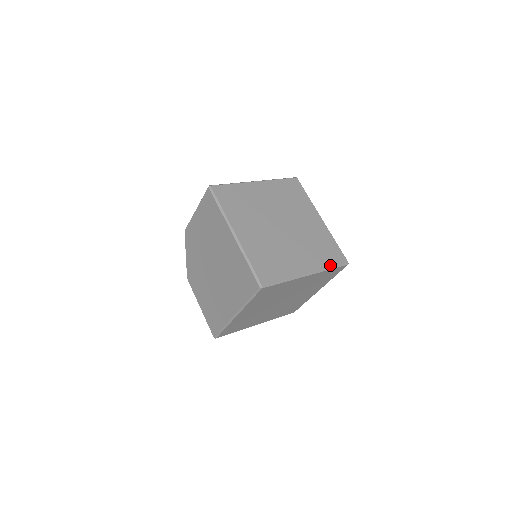
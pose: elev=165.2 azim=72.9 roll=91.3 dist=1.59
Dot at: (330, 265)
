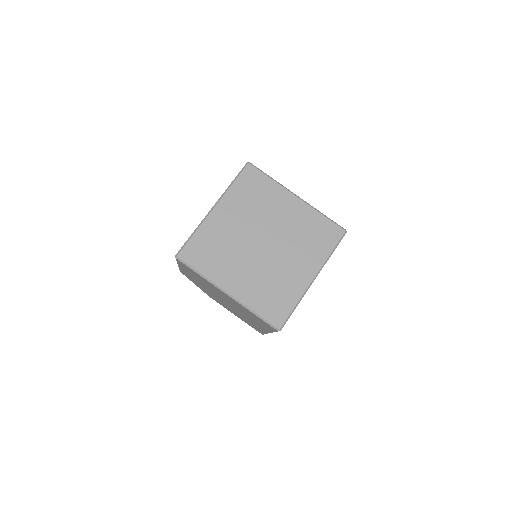
Dot at: (324, 215)
